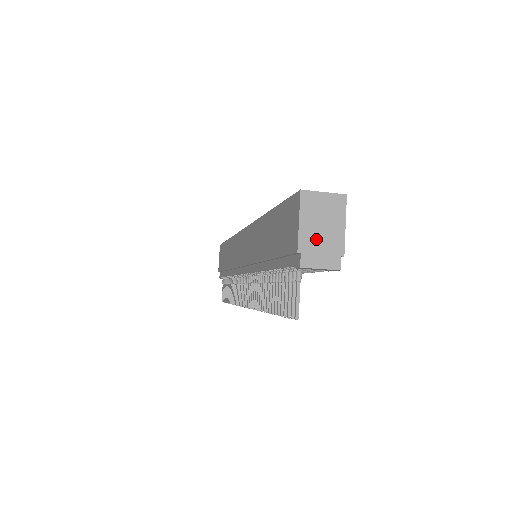
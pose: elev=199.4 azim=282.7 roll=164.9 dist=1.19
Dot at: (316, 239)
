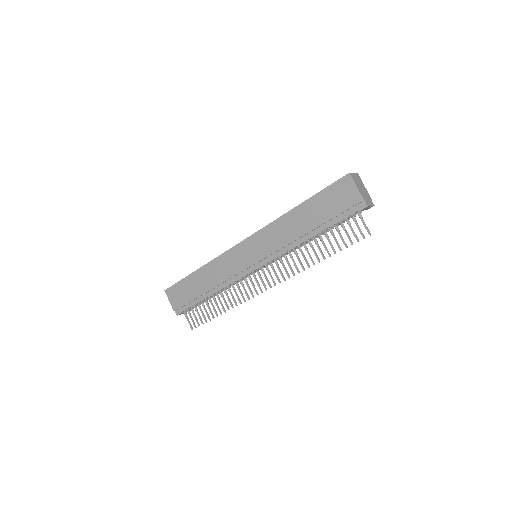
Dot at: (364, 193)
